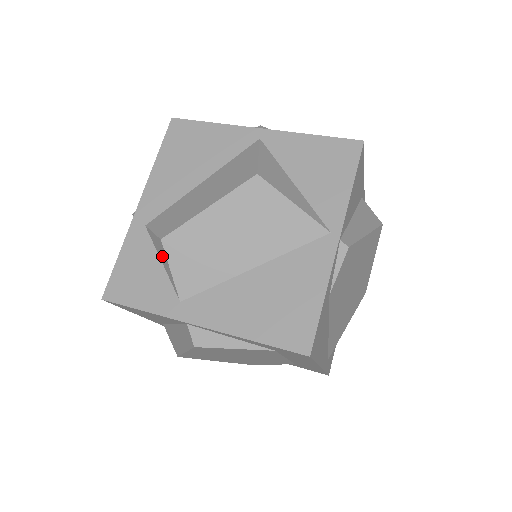
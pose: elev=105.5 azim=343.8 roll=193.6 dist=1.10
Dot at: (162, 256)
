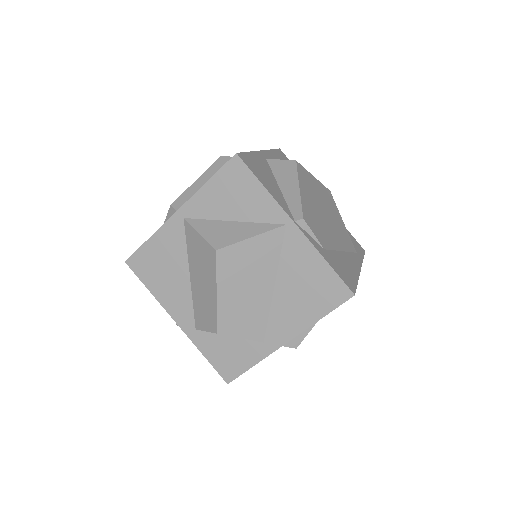
Dot at: occluded
